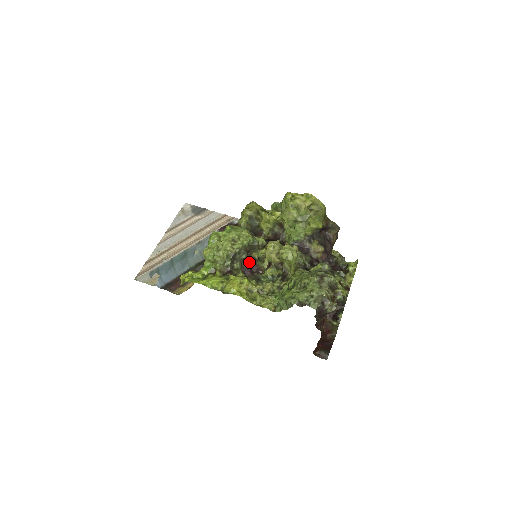
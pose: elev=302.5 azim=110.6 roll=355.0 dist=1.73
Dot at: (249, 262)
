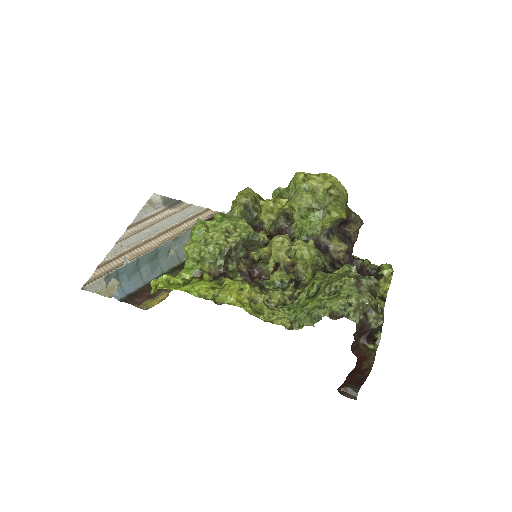
Dot at: (247, 264)
